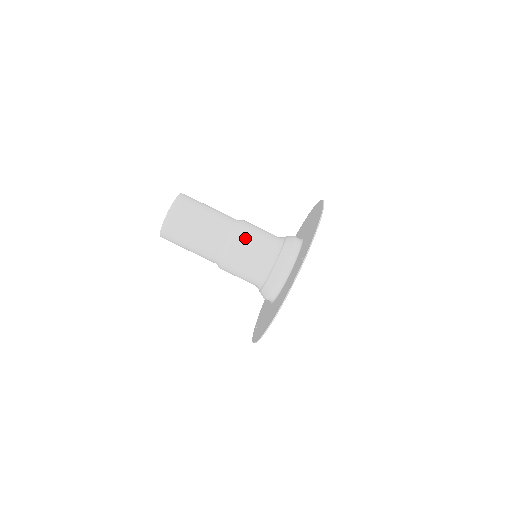
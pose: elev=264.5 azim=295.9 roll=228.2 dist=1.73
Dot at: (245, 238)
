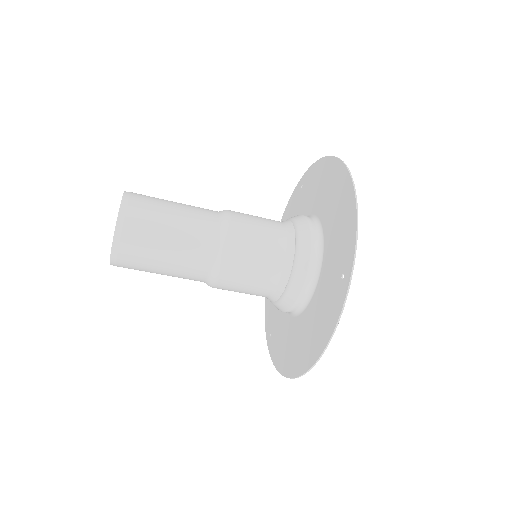
Dot at: (241, 246)
